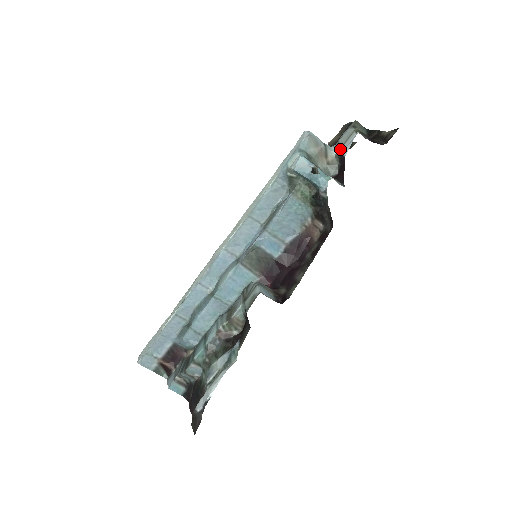
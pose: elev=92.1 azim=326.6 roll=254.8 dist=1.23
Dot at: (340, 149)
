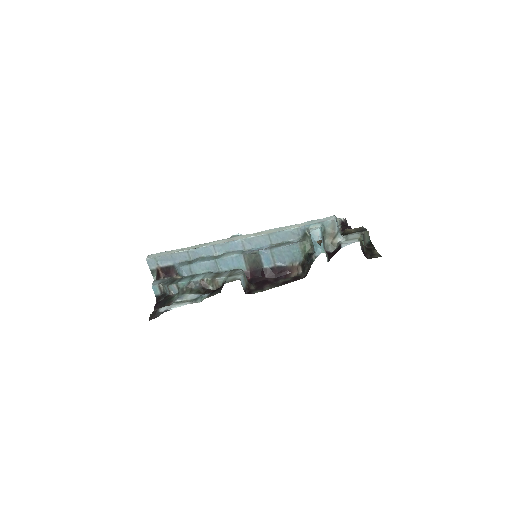
Dot at: (344, 241)
